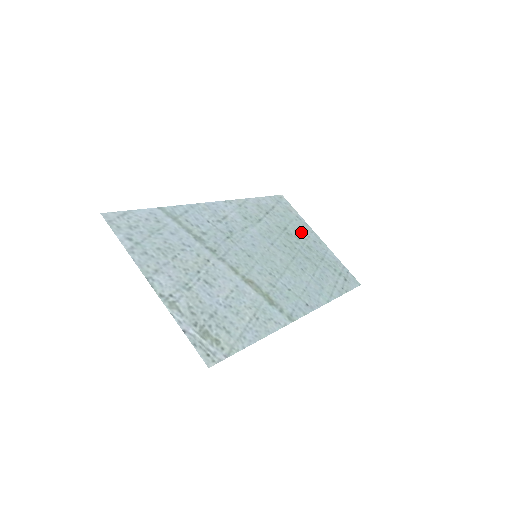
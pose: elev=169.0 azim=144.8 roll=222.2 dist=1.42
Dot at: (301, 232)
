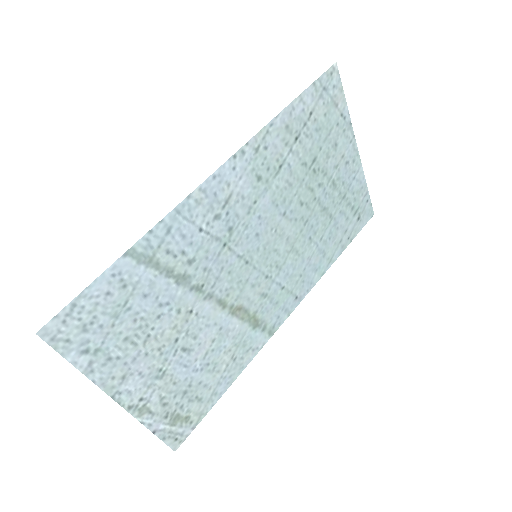
Dot at: (335, 153)
